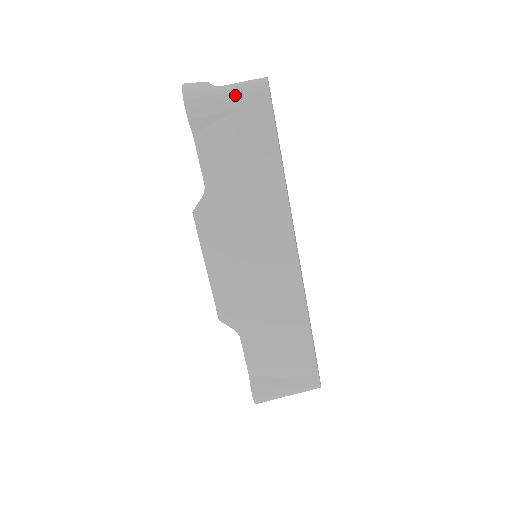
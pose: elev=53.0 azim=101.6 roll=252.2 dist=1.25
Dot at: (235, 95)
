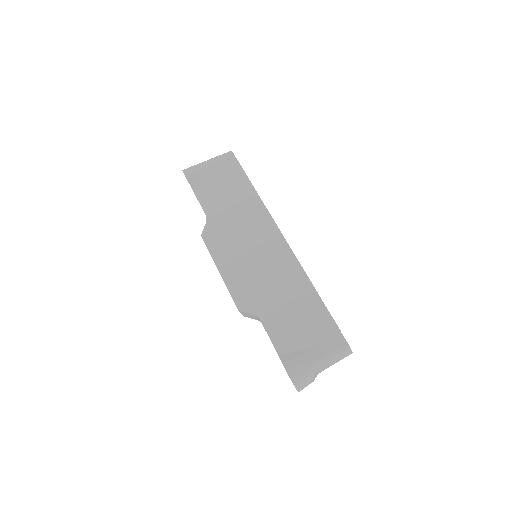
Dot at: (214, 161)
